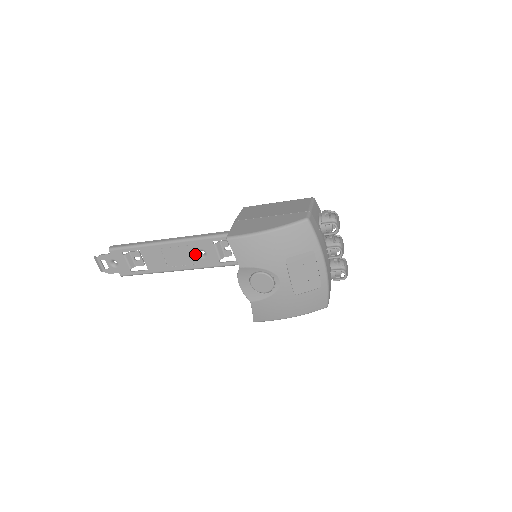
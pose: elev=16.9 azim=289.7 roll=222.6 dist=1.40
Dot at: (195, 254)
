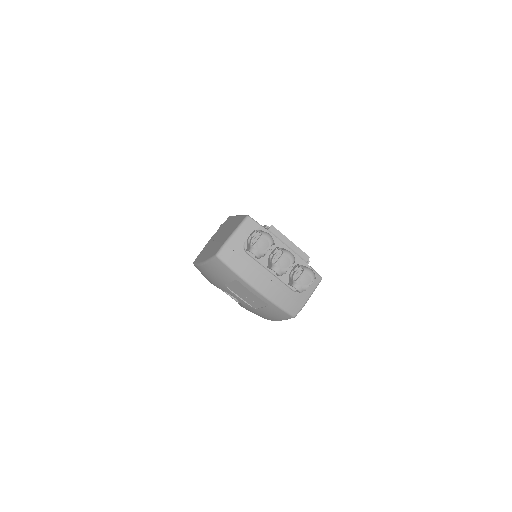
Dot at: occluded
